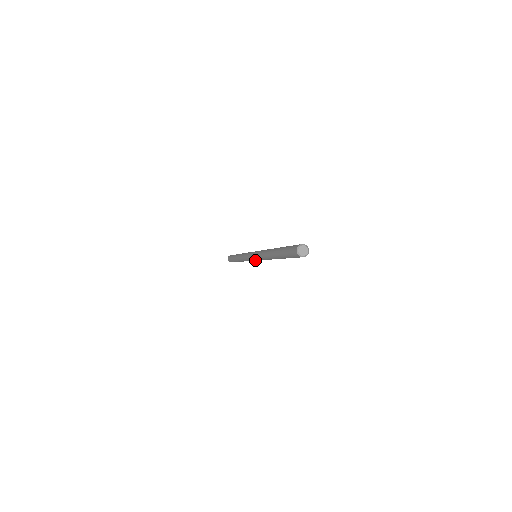
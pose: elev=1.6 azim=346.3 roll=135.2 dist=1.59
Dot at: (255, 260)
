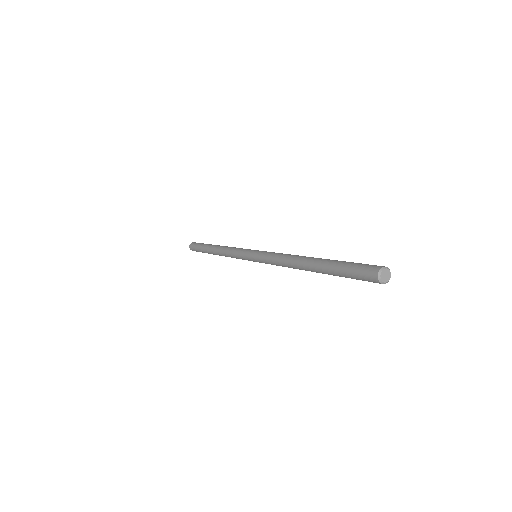
Dot at: (253, 259)
